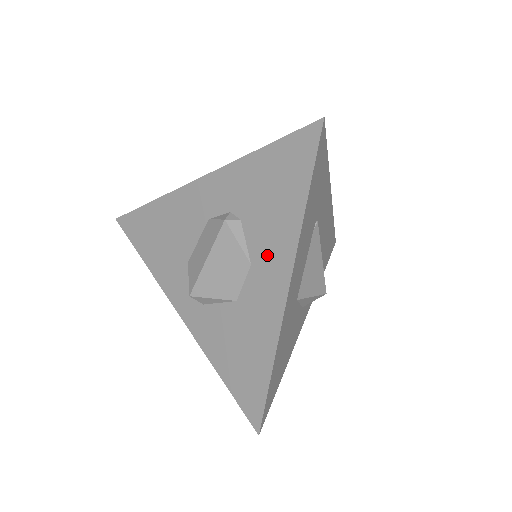
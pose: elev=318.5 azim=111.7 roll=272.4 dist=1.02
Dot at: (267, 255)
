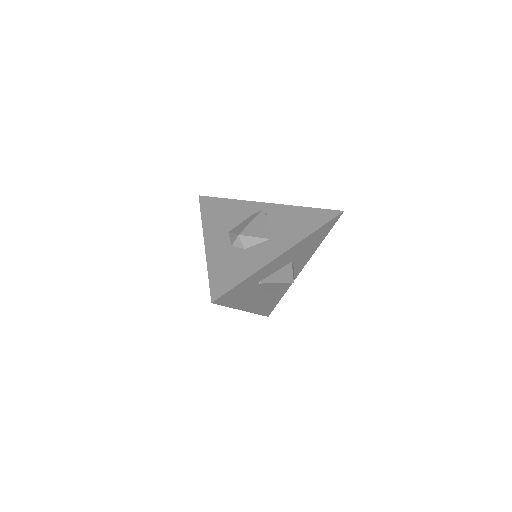
Dot at: occluded
